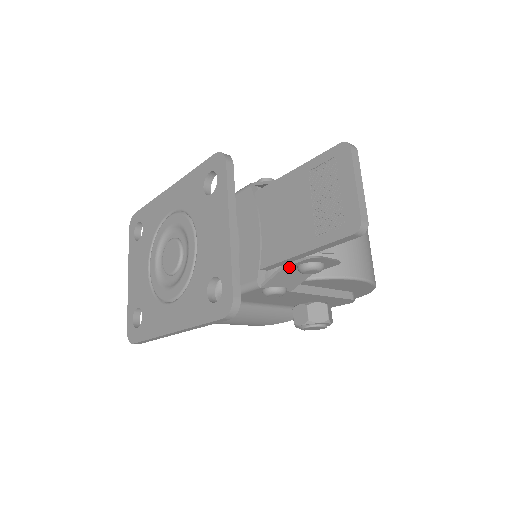
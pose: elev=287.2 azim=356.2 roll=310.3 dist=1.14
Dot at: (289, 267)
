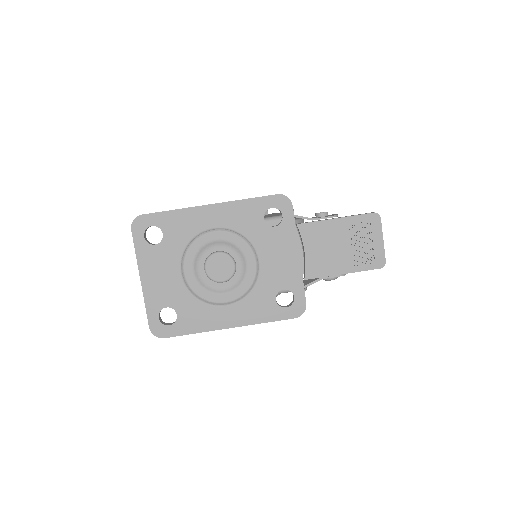
Dot at: (323, 278)
